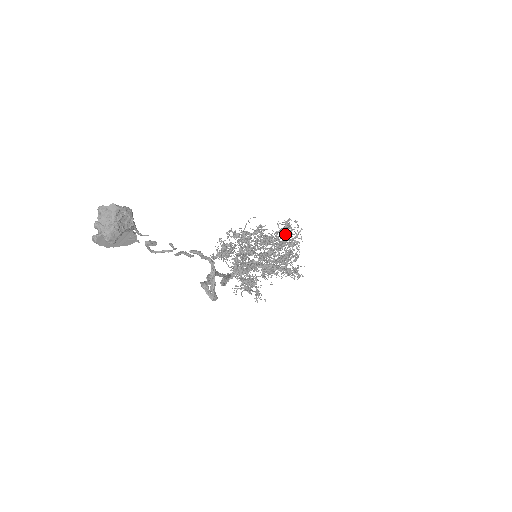
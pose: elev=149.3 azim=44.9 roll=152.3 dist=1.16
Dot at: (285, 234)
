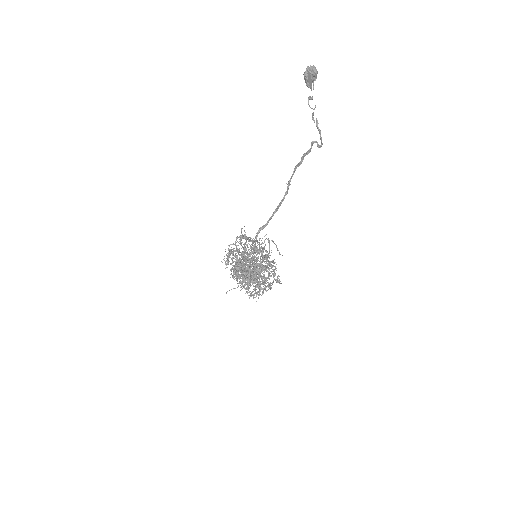
Dot at: (275, 244)
